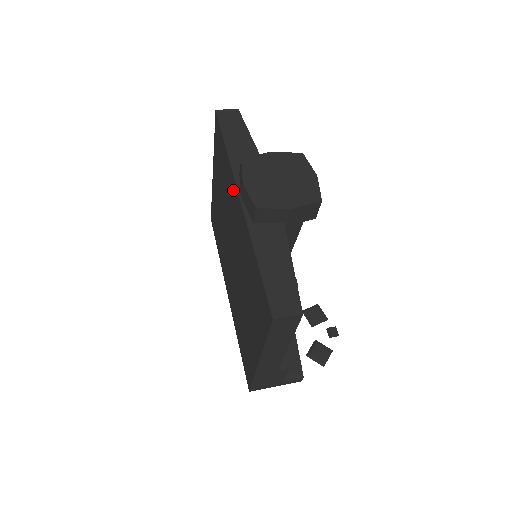
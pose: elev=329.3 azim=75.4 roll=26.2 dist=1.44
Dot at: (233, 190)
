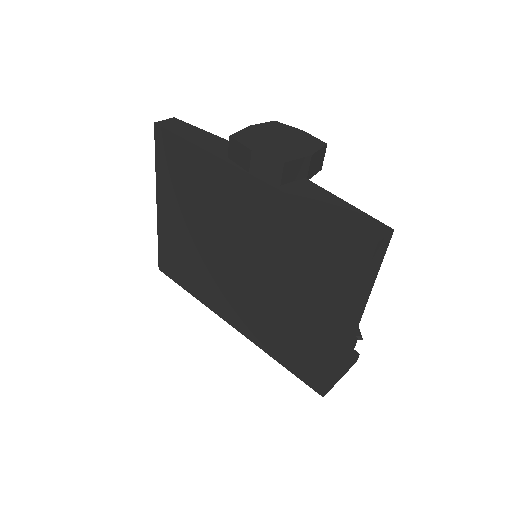
Dot at: (227, 178)
